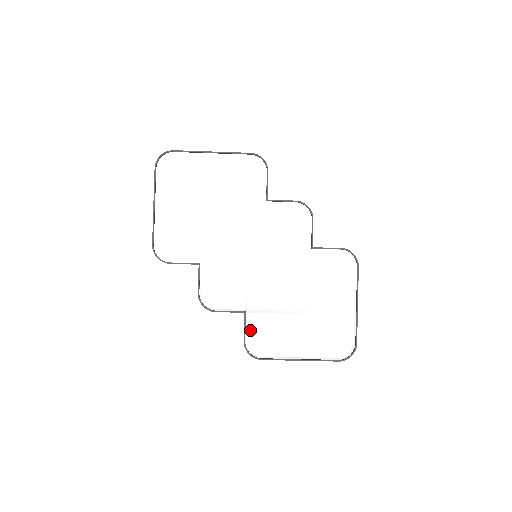
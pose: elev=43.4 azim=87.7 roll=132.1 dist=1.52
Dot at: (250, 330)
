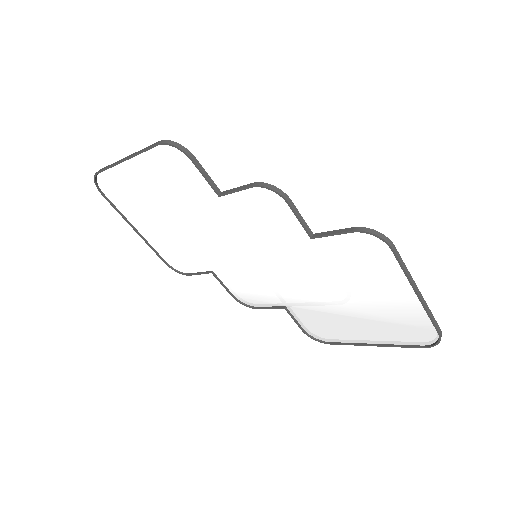
Dot at: (301, 321)
